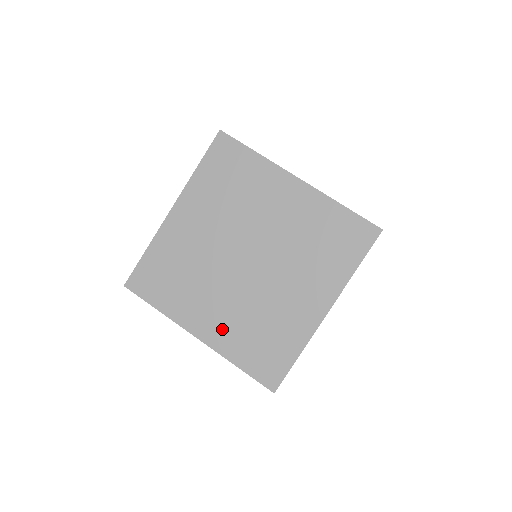
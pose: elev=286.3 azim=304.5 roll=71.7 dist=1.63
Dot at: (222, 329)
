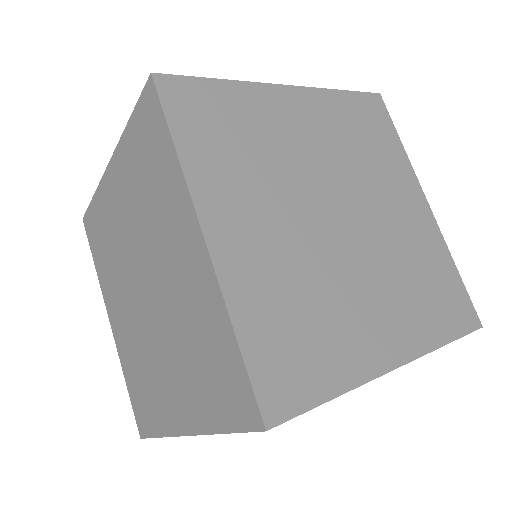
Dot at: (122, 338)
